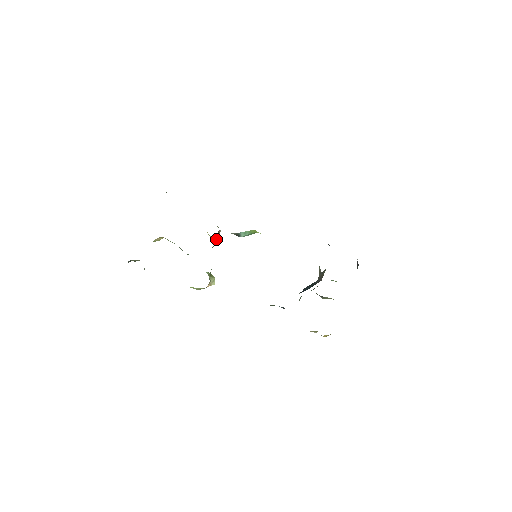
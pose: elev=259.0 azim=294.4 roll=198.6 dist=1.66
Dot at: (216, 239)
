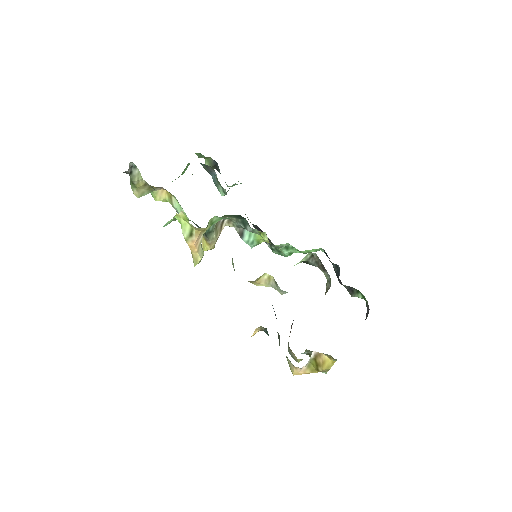
Dot at: (217, 228)
